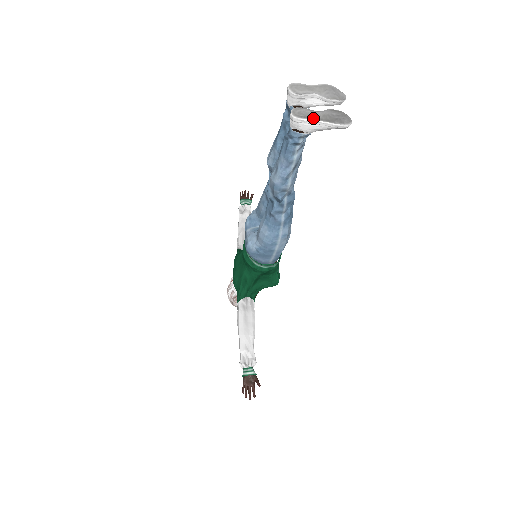
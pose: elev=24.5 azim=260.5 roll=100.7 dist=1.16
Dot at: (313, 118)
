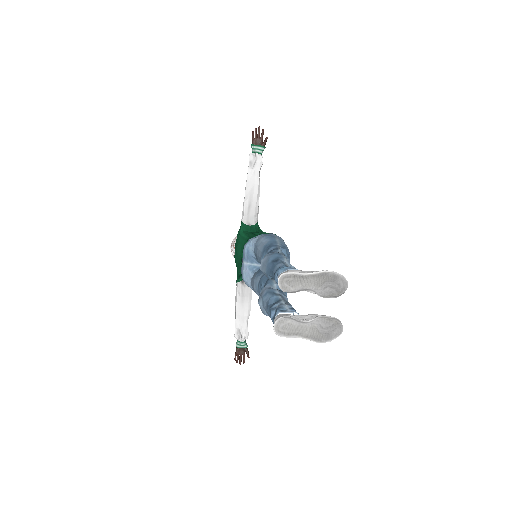
Dot at: (297, 335)
